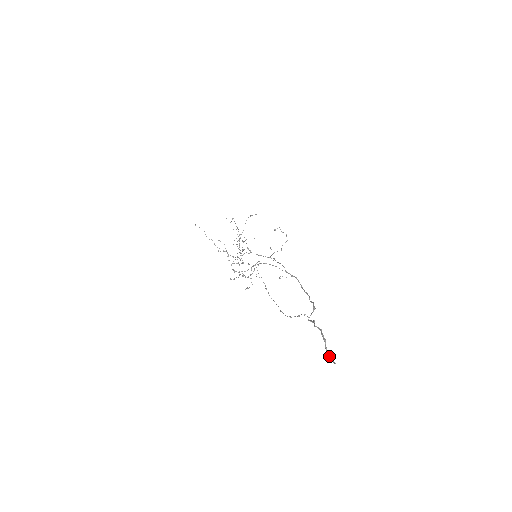
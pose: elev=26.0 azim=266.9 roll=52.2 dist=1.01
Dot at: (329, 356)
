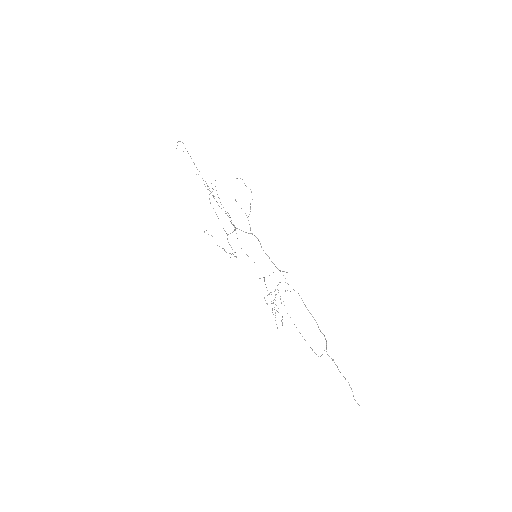
Dot at: (355, 400)
